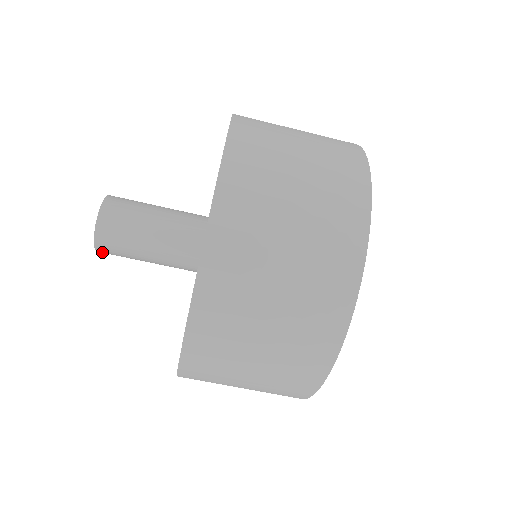
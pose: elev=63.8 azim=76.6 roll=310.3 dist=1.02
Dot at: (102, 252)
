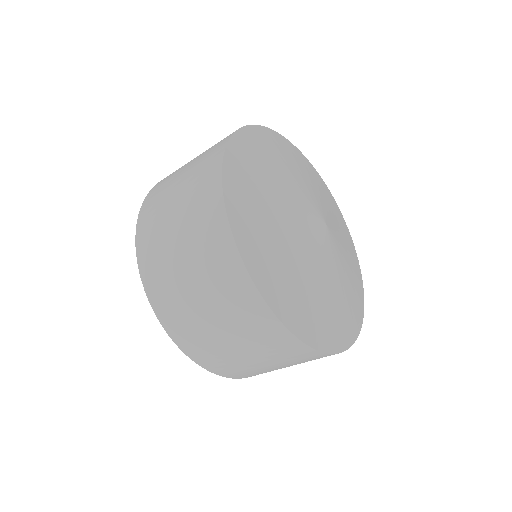
Dot at: occluded
